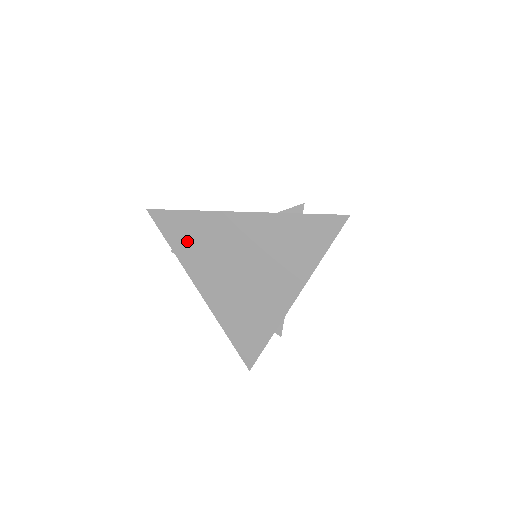
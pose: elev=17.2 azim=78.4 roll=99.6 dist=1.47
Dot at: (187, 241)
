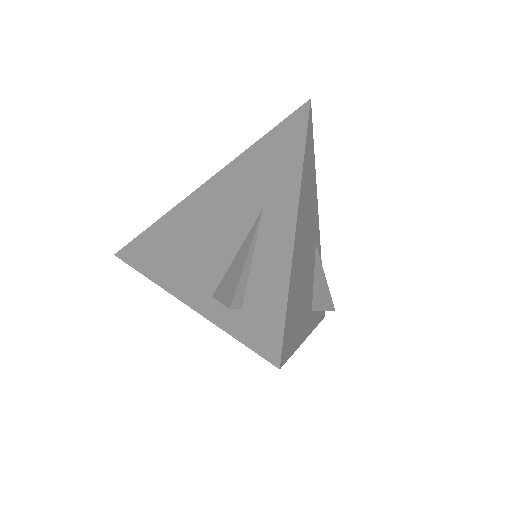
Dot at: occluded
